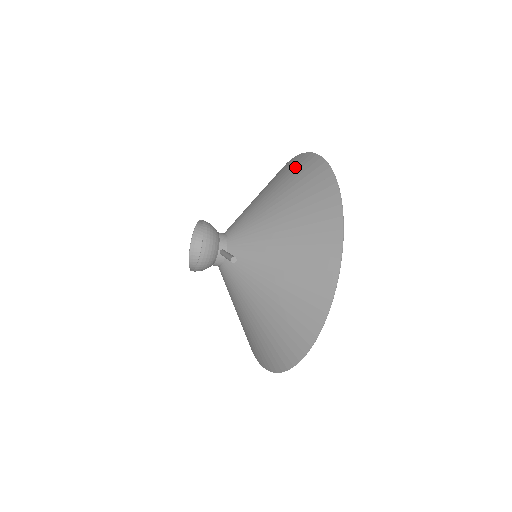
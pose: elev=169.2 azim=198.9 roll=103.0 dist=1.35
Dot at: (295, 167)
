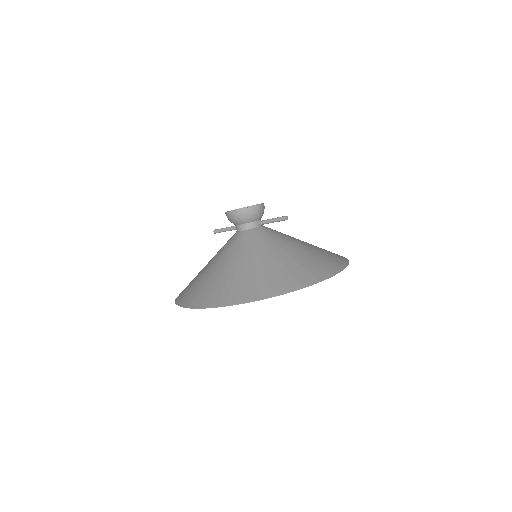
Dot at: occluded
